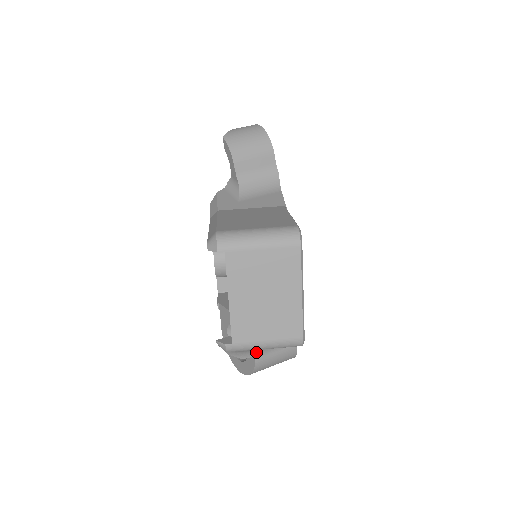
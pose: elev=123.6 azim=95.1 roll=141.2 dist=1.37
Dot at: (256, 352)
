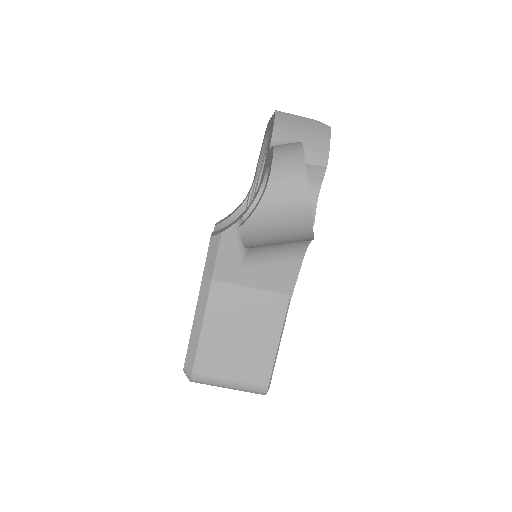
Dot at: occluded
